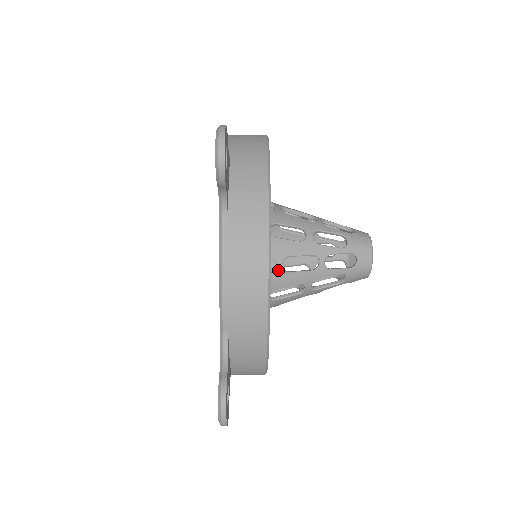
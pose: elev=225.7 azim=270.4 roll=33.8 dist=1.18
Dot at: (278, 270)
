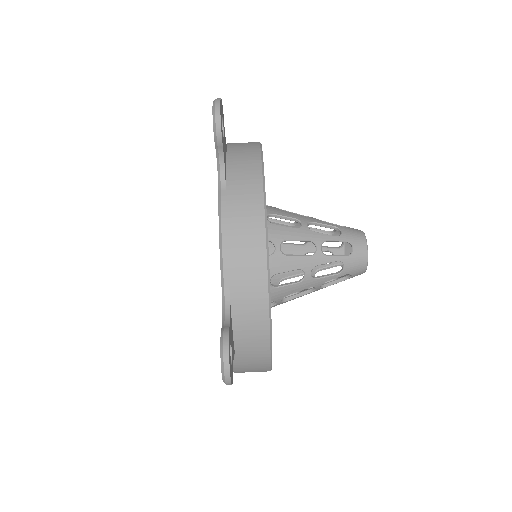
Dot at: (277, 252)
